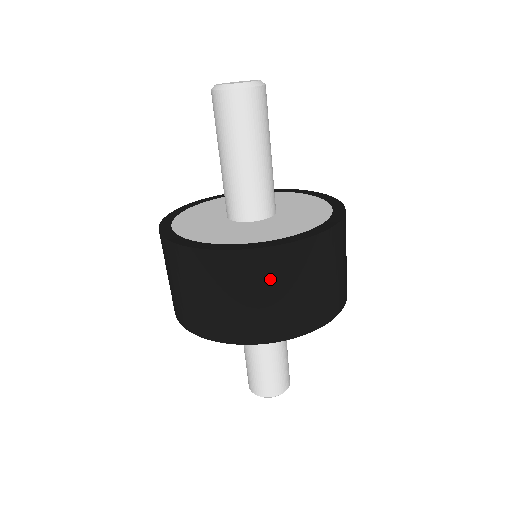
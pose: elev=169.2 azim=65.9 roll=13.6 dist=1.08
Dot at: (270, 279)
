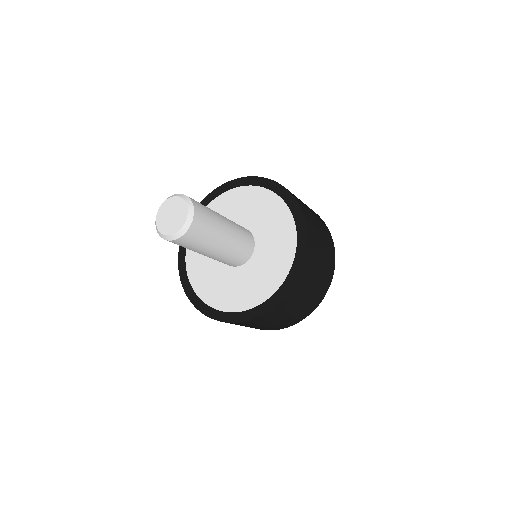
Dot at: (270, 320)
